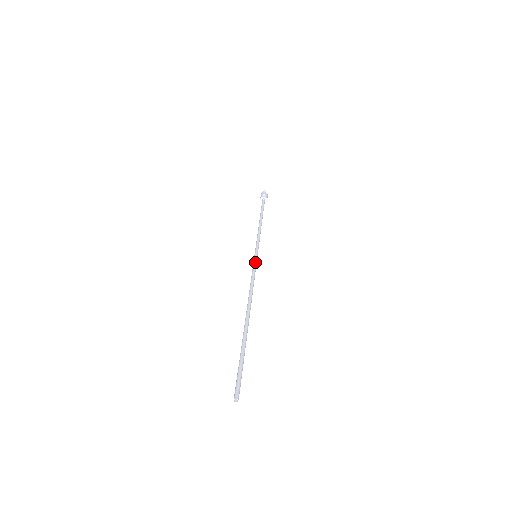
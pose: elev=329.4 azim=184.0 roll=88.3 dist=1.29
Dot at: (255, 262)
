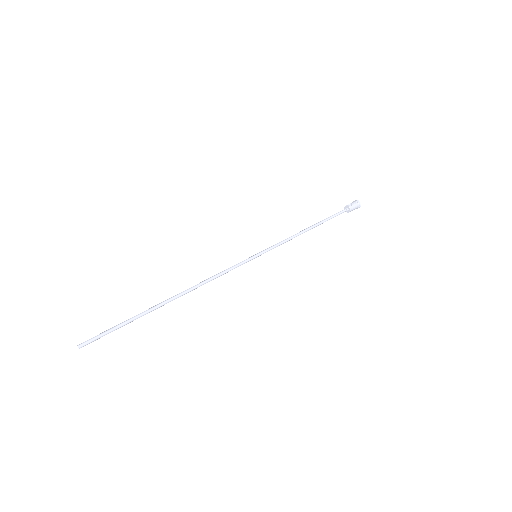
Dot at: (244, 260)
